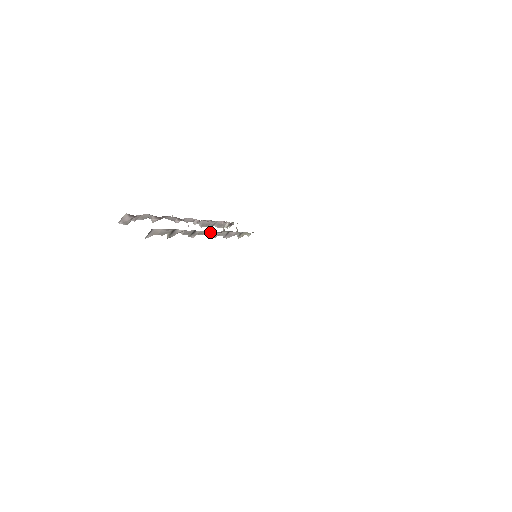
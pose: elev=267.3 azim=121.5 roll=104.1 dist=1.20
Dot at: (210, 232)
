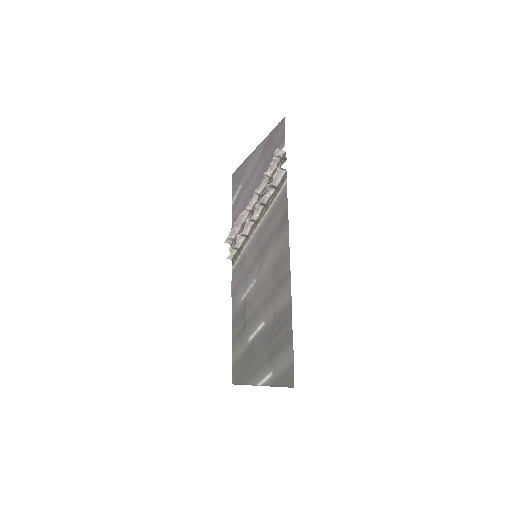
Dot at: (254, 219)
